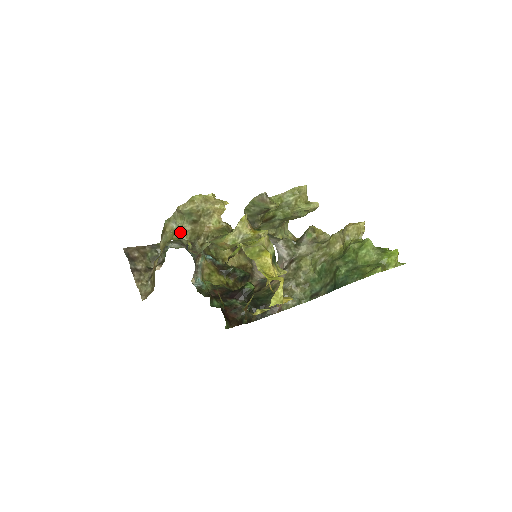
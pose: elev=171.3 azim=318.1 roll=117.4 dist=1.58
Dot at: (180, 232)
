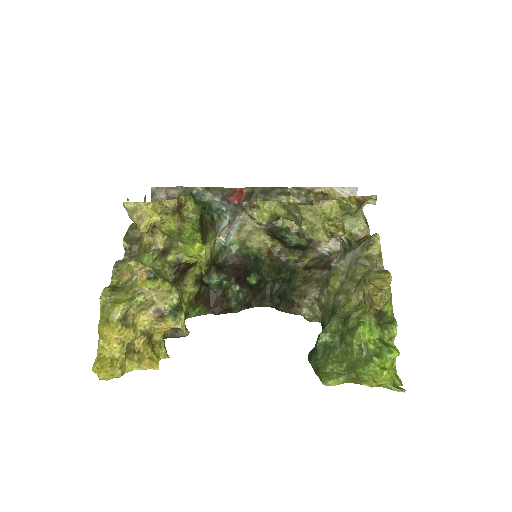
Dot at: occluded
